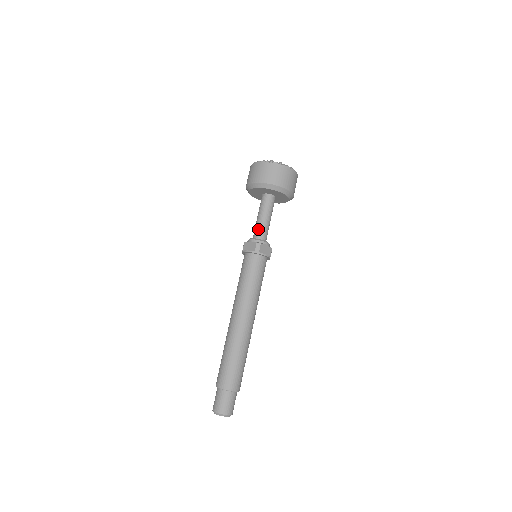
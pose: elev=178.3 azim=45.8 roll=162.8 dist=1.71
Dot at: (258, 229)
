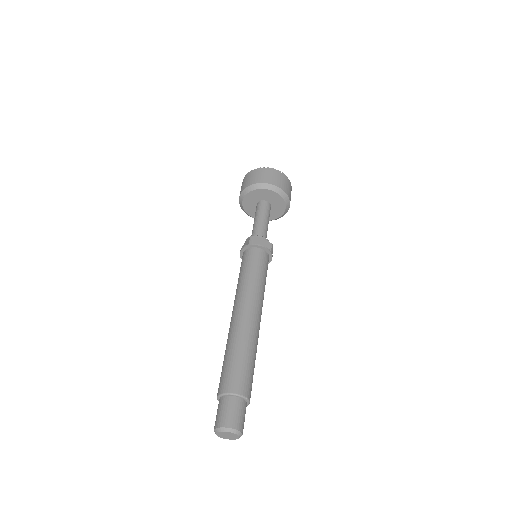
Dot at: (253, 230)
